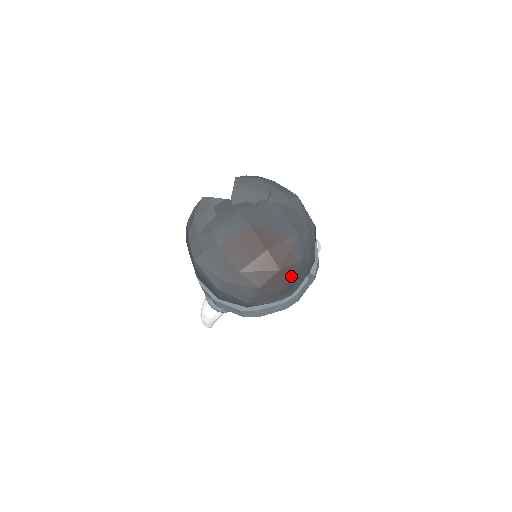
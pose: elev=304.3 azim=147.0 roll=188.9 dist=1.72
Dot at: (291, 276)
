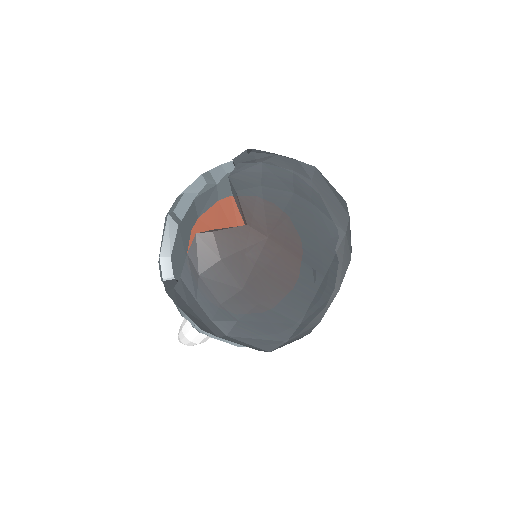
Dot at: occluded
